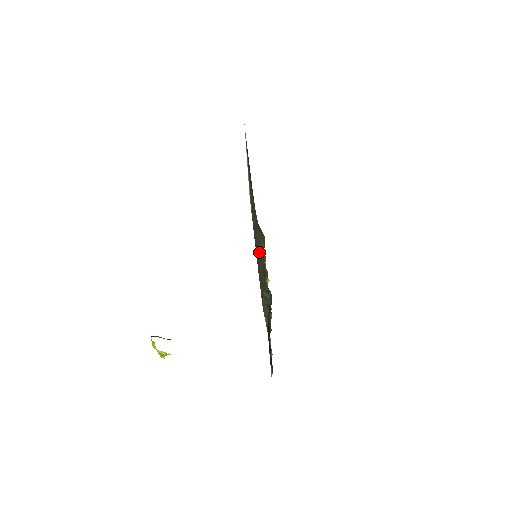
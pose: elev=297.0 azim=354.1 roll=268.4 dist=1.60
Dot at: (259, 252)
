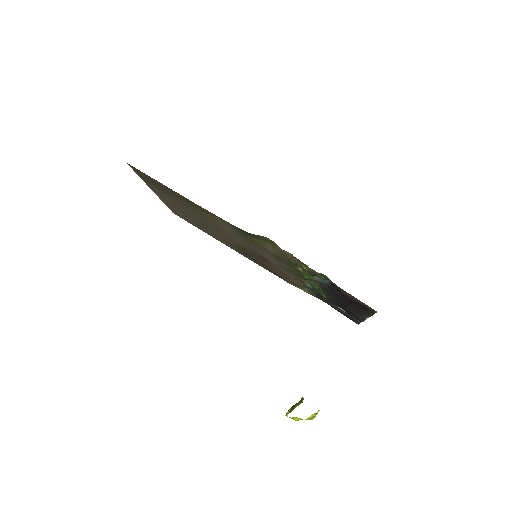
Dot at: (262, 252)
